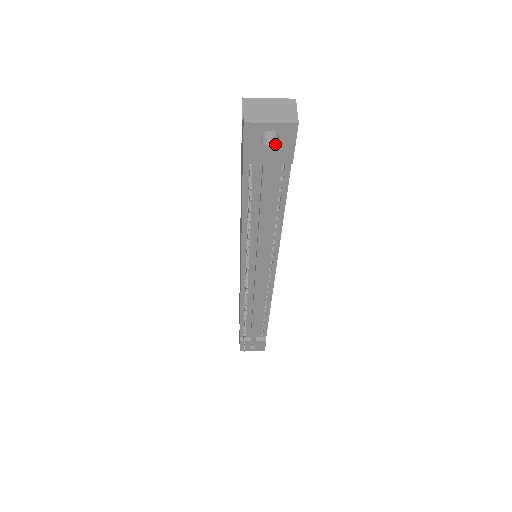
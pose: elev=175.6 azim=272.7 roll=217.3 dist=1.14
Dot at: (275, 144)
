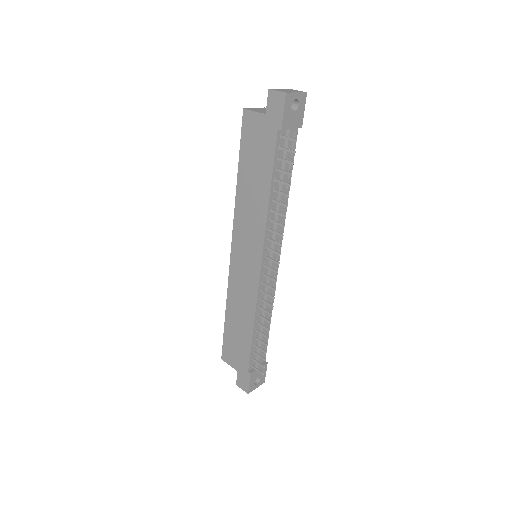
Dot at: (296, 111)
